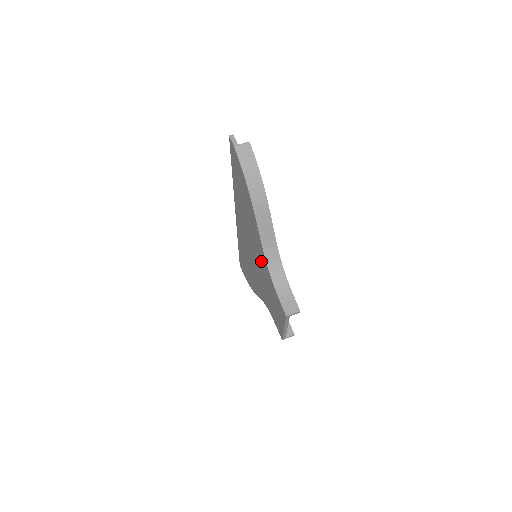
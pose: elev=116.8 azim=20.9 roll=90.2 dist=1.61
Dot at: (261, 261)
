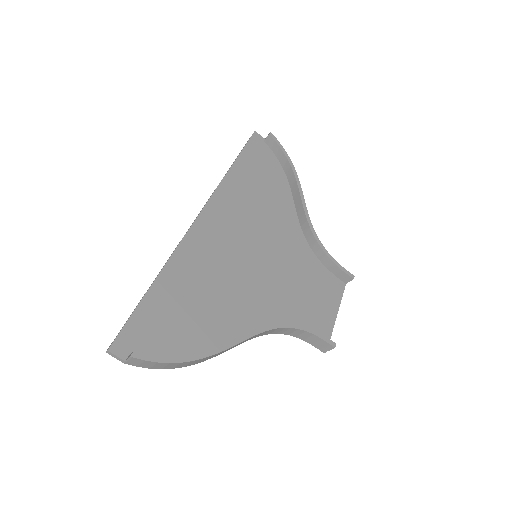
Dot at: (263, 305)
